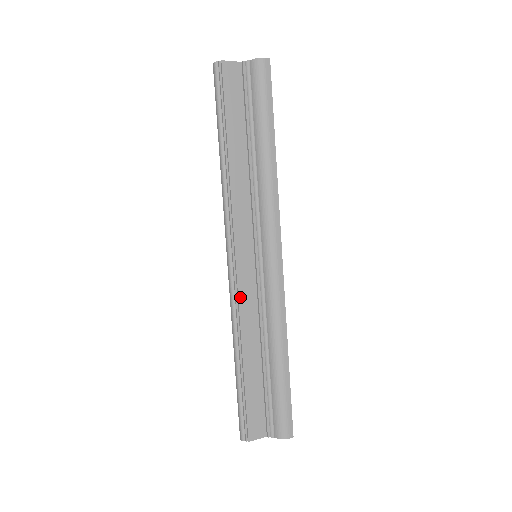
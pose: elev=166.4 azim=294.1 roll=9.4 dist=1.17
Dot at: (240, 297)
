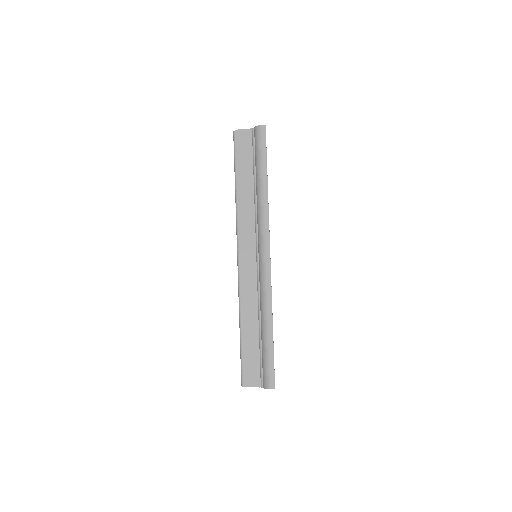
Dot at: (243, 283)
